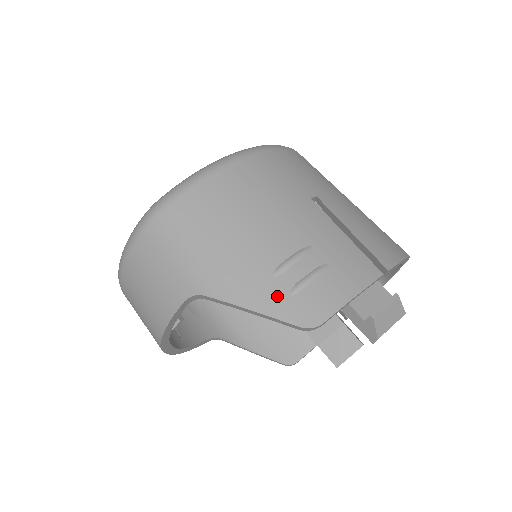
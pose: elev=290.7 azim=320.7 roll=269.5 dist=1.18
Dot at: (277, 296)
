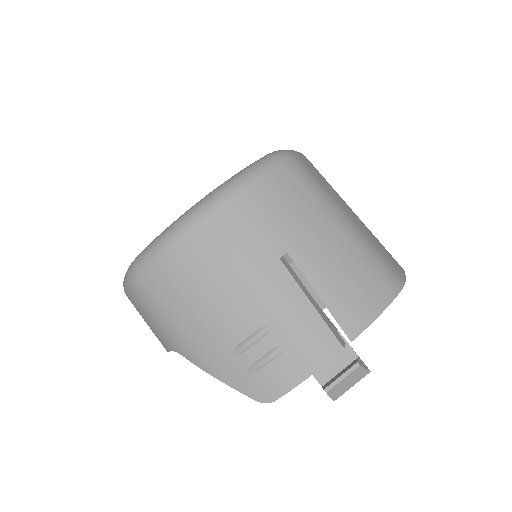
Dot at: (237, 372)
